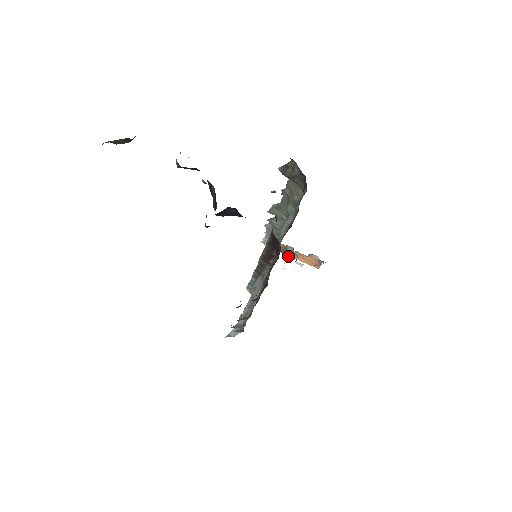
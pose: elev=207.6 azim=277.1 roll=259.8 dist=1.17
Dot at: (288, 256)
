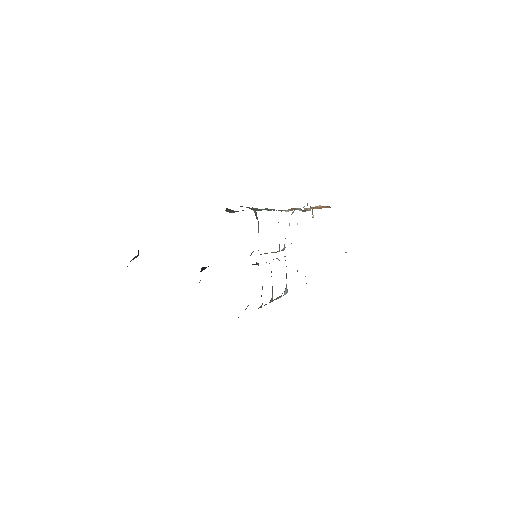
Dot at: (304, 211)
